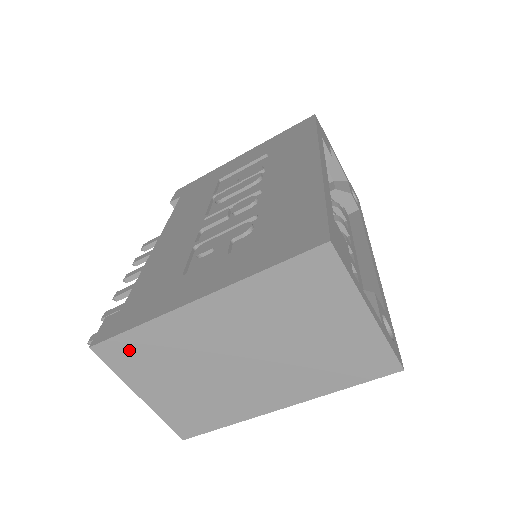
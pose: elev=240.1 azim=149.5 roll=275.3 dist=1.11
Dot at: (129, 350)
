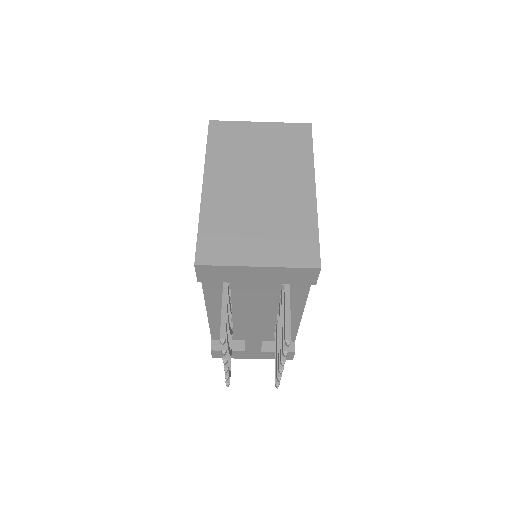
Dot at: (213, 242)
